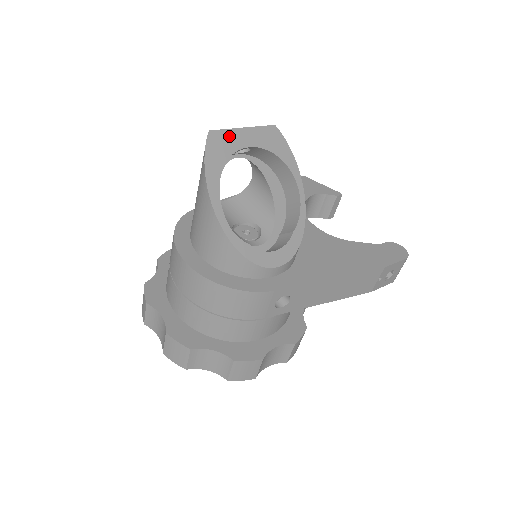
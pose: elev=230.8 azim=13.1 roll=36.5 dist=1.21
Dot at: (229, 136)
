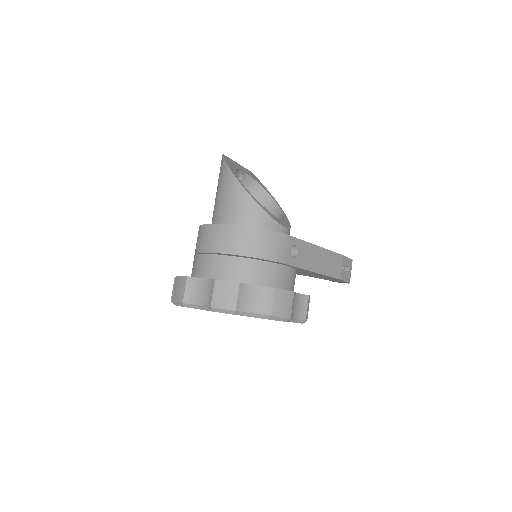
Dot at: (233, 162)
